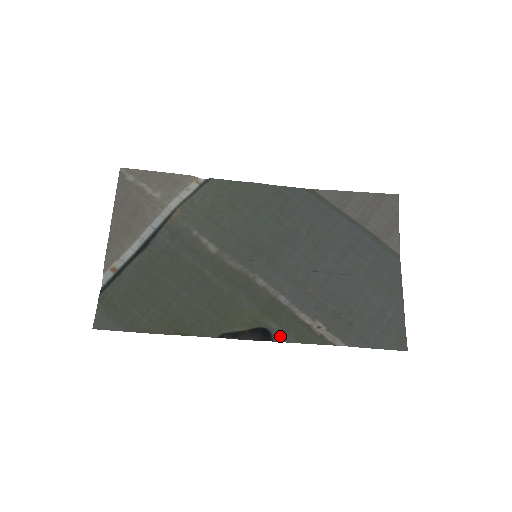
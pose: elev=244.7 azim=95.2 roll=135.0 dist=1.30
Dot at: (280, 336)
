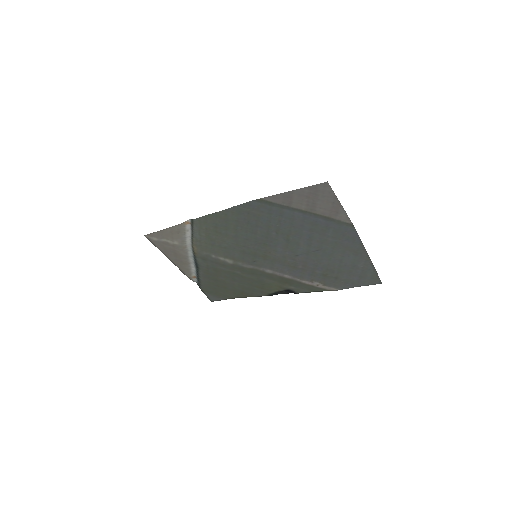
Dot at: (299, 291)
